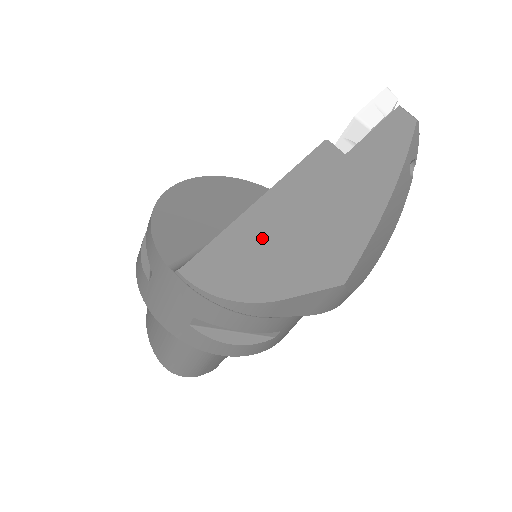
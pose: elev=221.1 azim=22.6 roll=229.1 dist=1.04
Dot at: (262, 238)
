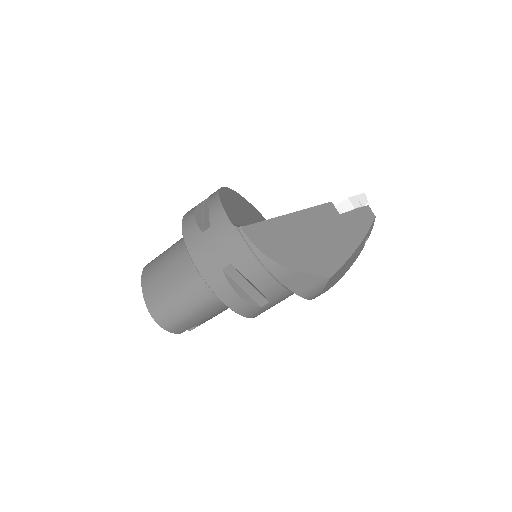
Dot at: (291, 233)
